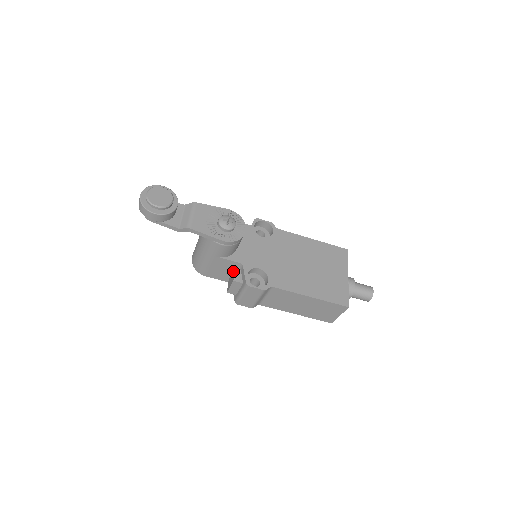
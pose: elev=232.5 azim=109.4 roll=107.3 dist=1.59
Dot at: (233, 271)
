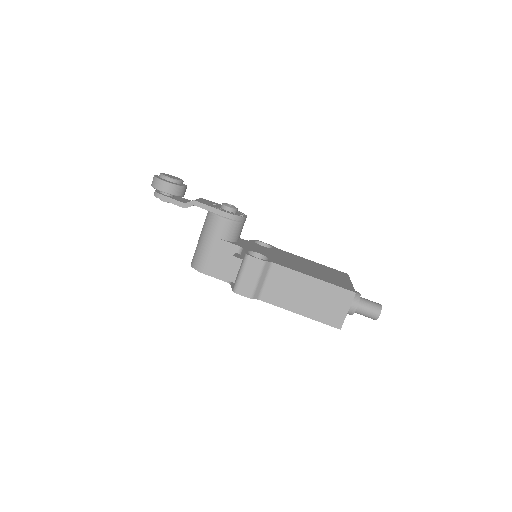
Dot at: occluded
